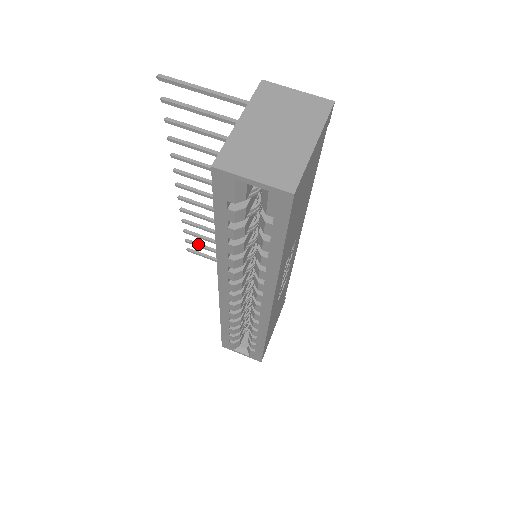
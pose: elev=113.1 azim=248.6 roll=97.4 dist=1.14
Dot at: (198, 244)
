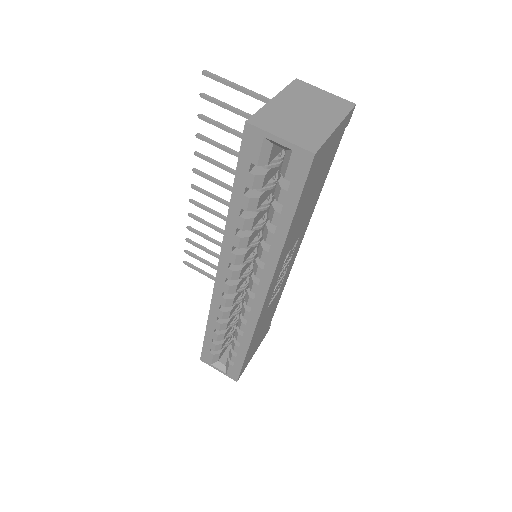
Dot at: (196, 256)
